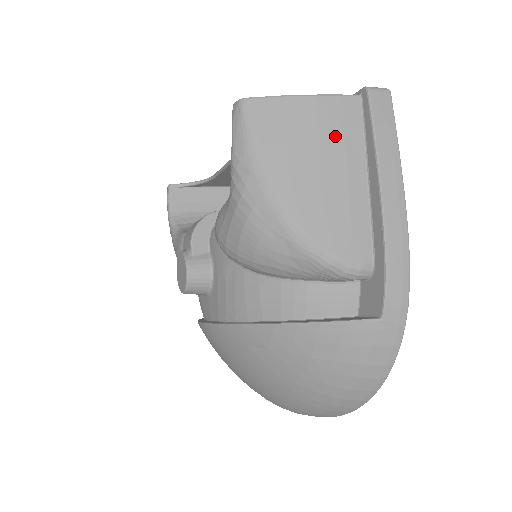
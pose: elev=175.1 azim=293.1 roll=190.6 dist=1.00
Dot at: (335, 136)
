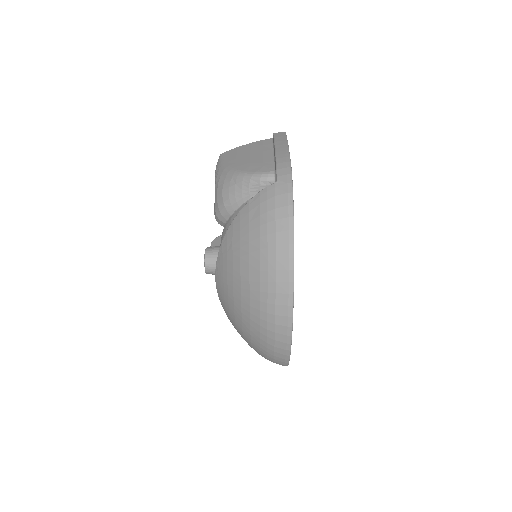
Dot at: (259, 148)
